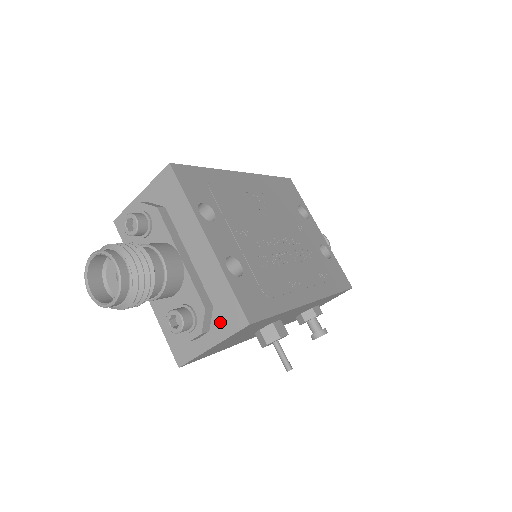
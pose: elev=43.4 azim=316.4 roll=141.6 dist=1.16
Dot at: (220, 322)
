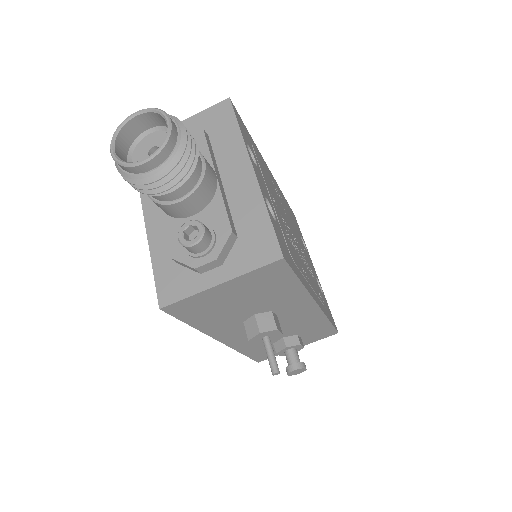
Dot at: (242, 254)
